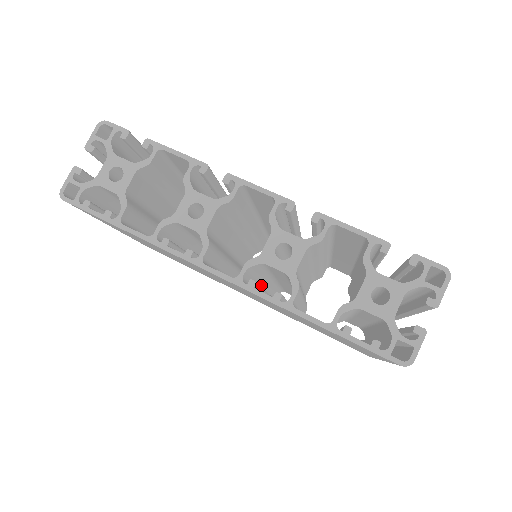
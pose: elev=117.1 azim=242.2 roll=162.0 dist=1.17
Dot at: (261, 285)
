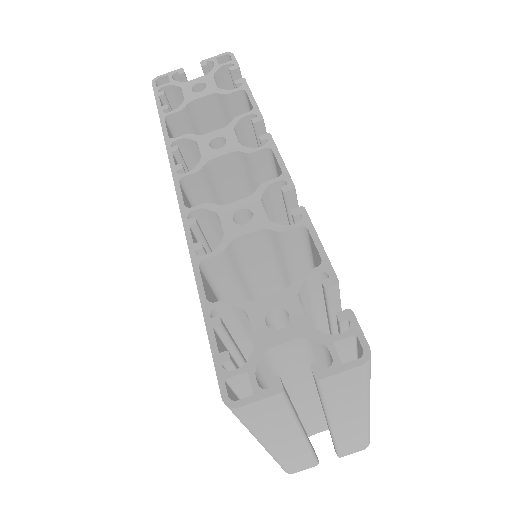
Dot at: occluded
